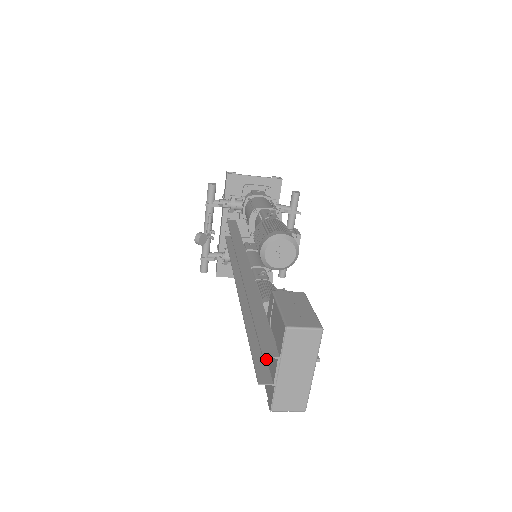
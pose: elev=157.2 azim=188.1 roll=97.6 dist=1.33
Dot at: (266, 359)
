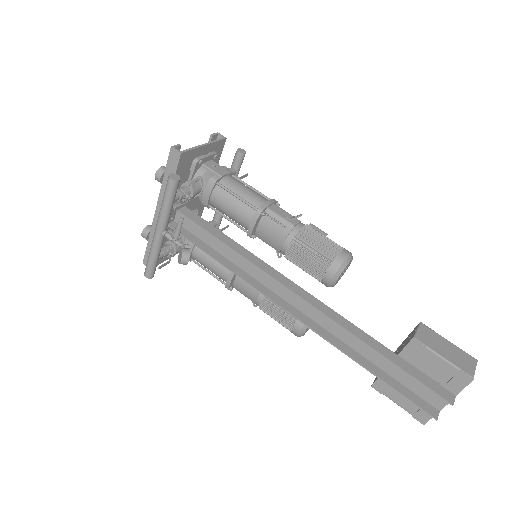
Dot at: (410, 390)
